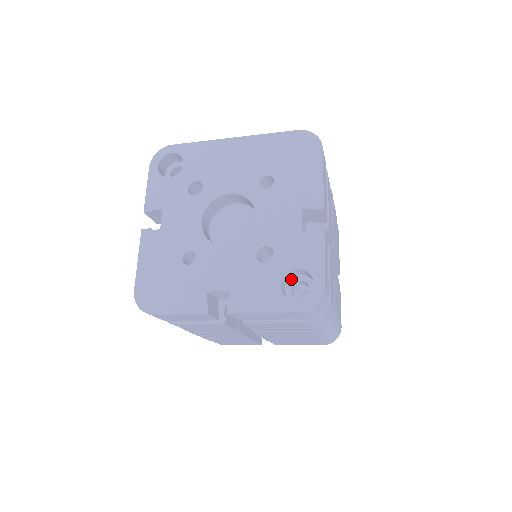
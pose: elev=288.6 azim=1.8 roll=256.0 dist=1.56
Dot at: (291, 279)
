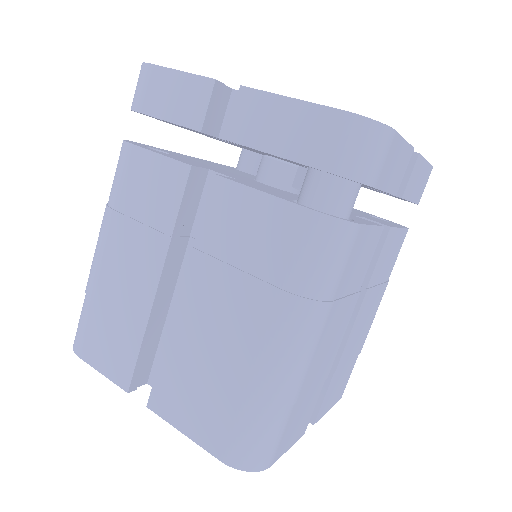
Dot at: occluded
